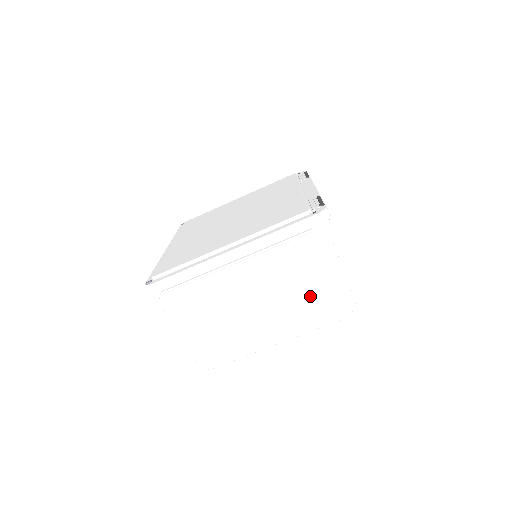
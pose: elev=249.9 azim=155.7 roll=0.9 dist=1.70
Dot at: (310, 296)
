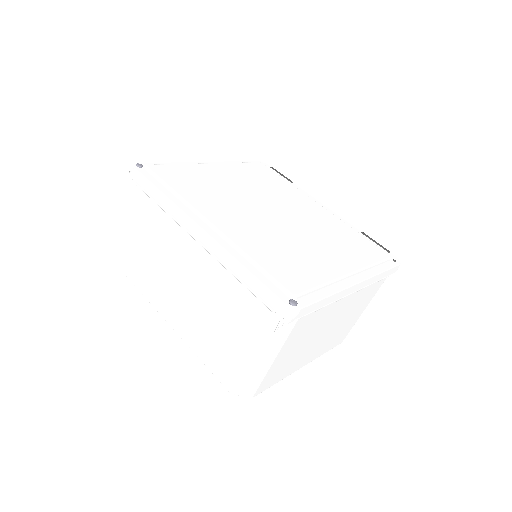
Dot at: (346, 326)
